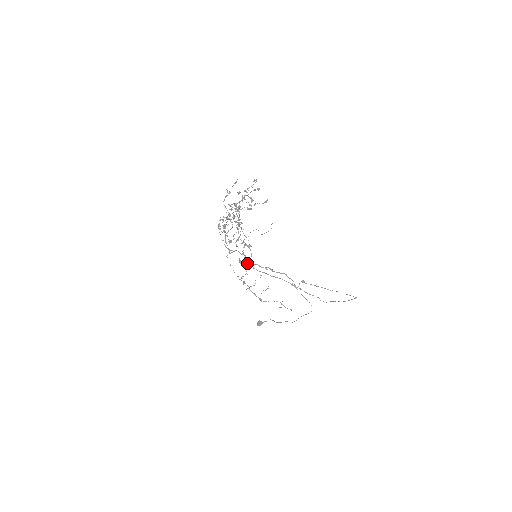
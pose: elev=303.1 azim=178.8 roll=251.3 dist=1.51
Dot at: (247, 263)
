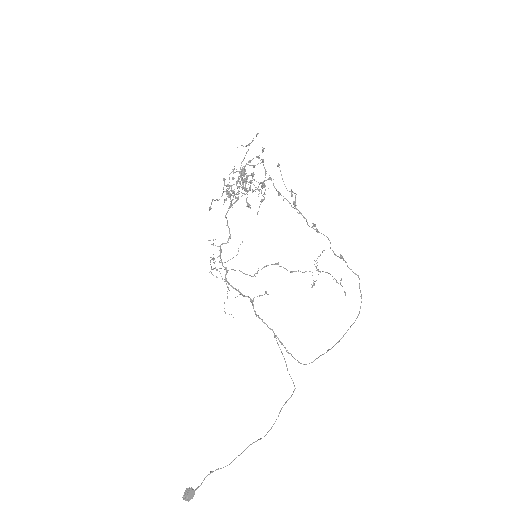
Dot at: occluded
